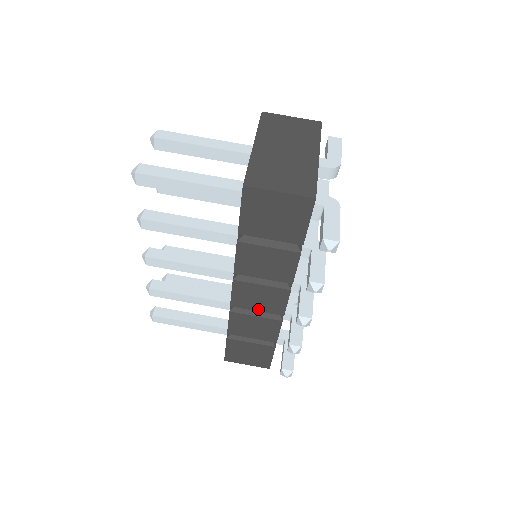
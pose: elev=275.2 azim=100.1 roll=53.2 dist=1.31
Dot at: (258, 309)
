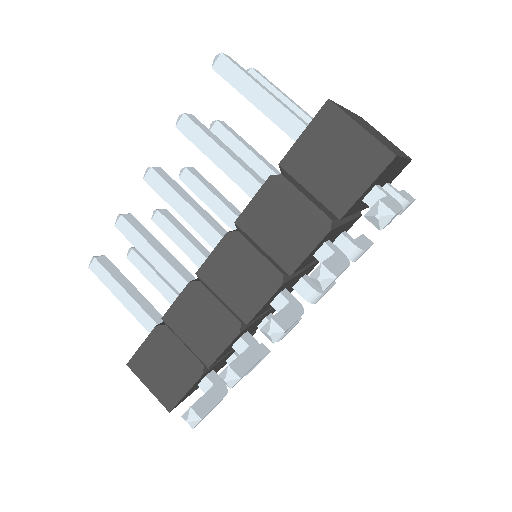
Dot at: (224, 296)
